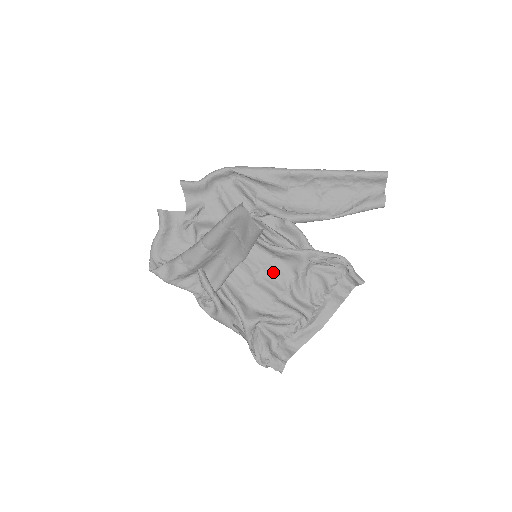
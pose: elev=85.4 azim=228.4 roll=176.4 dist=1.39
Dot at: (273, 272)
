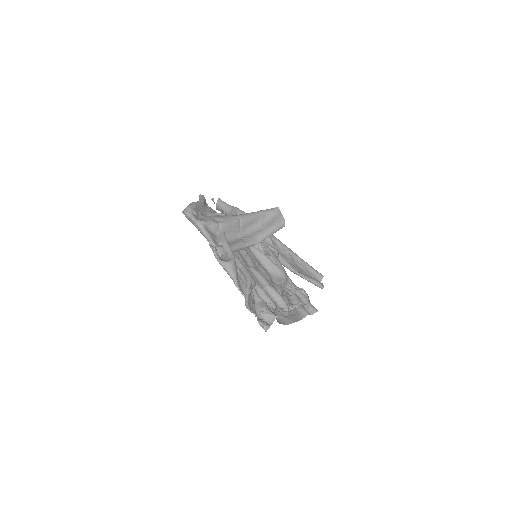
Dot at: (263, 273)
